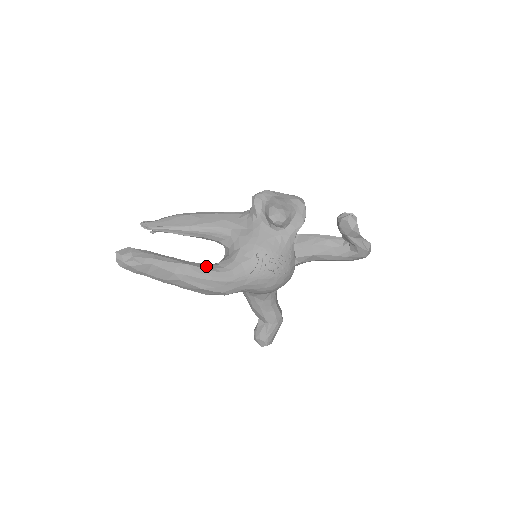
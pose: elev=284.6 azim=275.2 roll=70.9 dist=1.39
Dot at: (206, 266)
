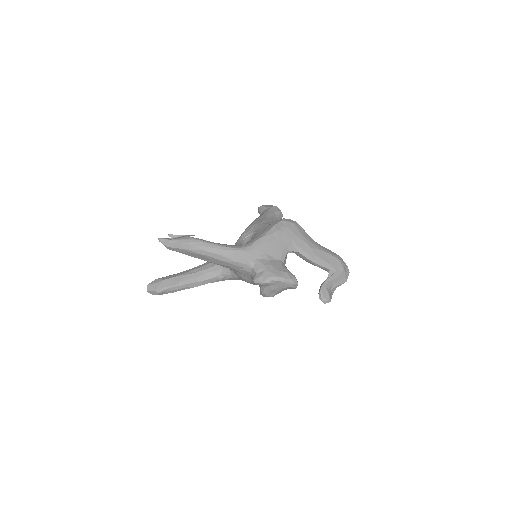
Dot at: (211, 281)
